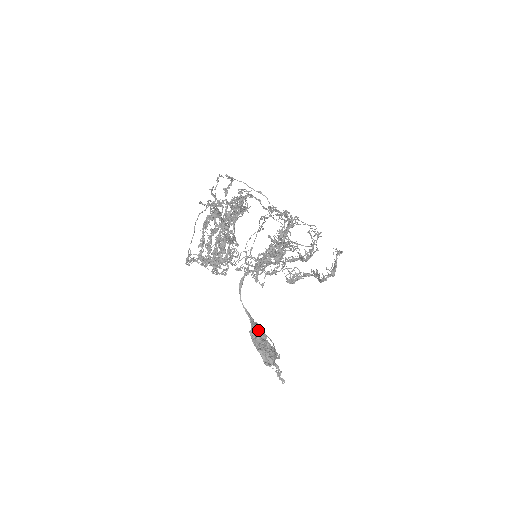
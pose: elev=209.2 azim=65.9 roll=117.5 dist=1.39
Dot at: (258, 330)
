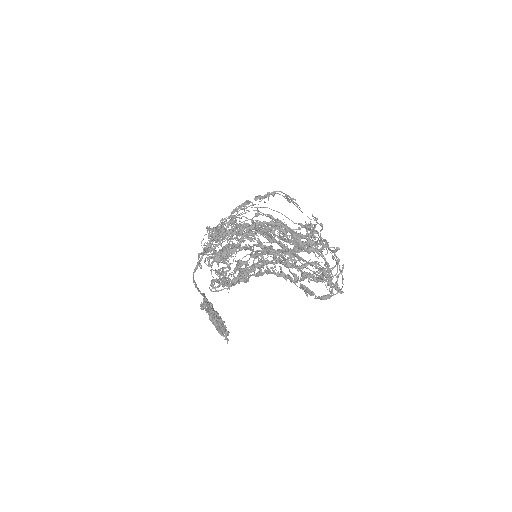
Dot at: (207, 301)
